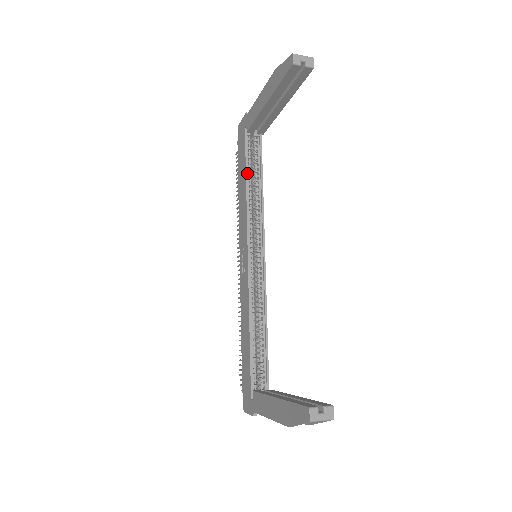
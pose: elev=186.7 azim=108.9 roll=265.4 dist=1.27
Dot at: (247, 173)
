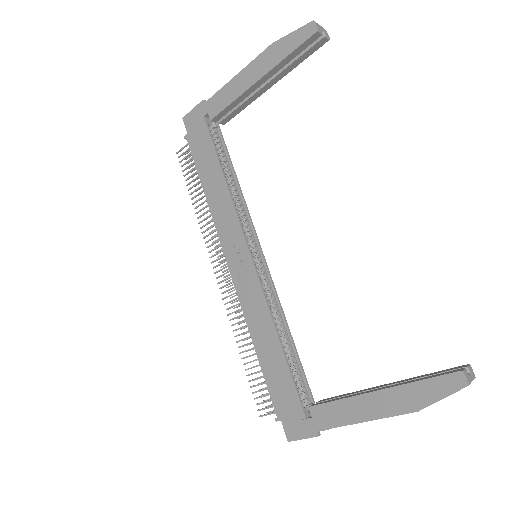
Dot at: (221, 165)
